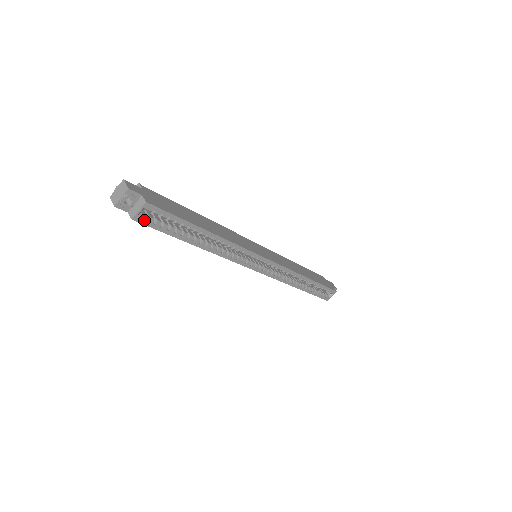
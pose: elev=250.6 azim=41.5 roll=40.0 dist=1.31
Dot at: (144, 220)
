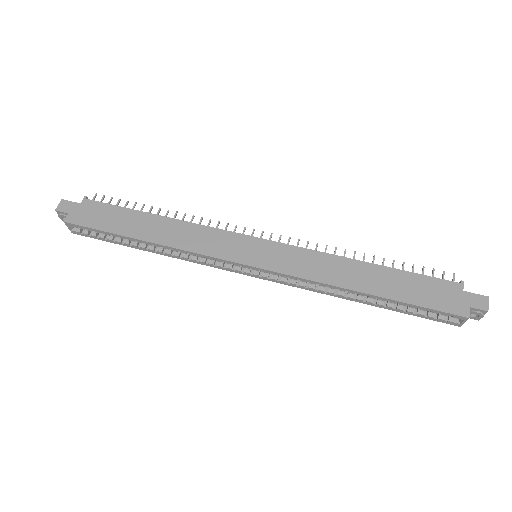
Dot at: (80, 233)
